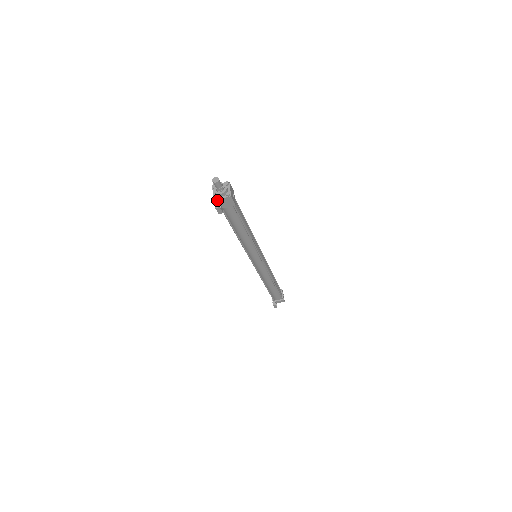
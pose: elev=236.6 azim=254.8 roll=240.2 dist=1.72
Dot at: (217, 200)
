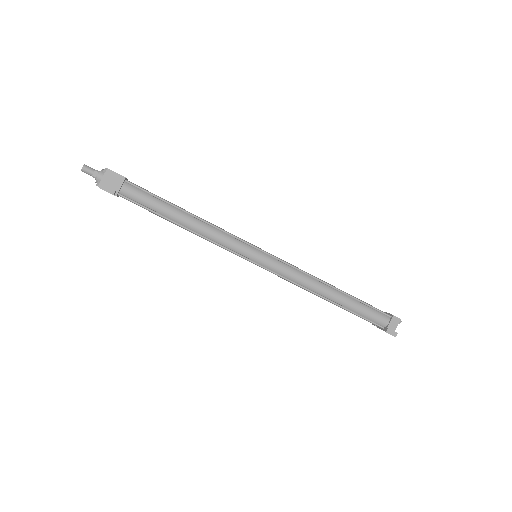
Dot at: (101, 184)
